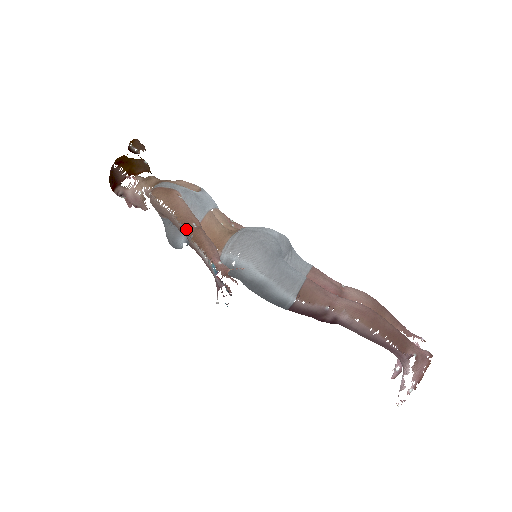
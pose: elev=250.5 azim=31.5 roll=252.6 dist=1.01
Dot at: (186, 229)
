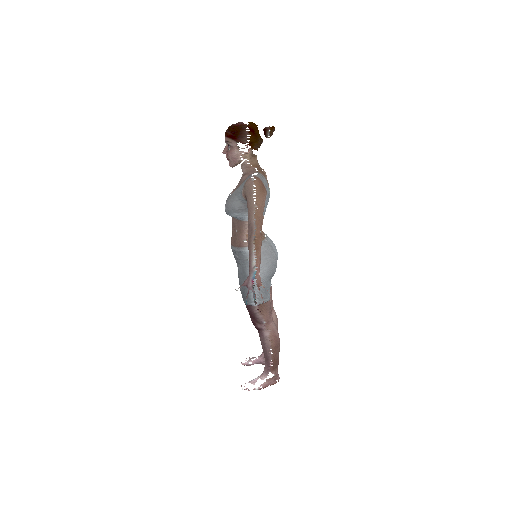
Dot at: (247, 215)
